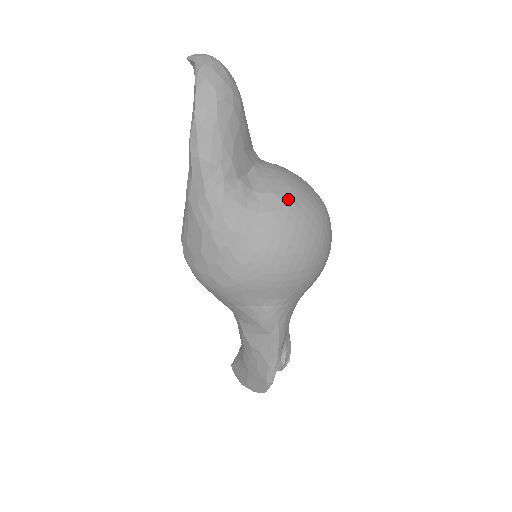
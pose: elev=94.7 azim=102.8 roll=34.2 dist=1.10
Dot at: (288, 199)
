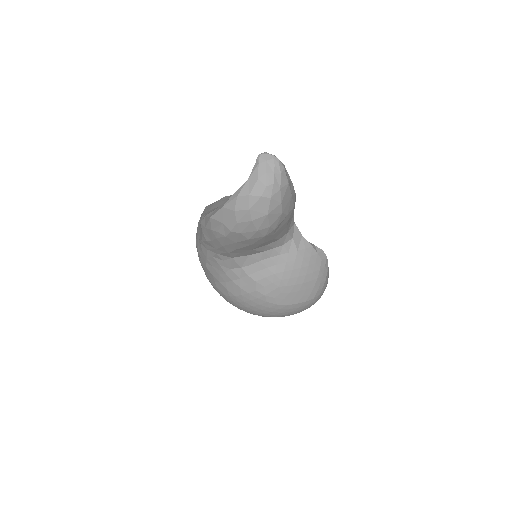
Dot at: (264, 293)
